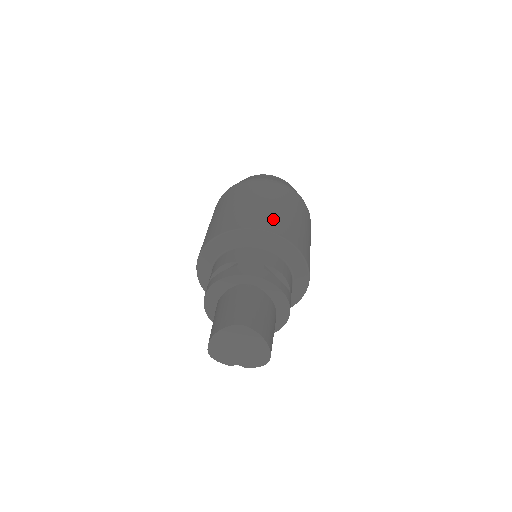
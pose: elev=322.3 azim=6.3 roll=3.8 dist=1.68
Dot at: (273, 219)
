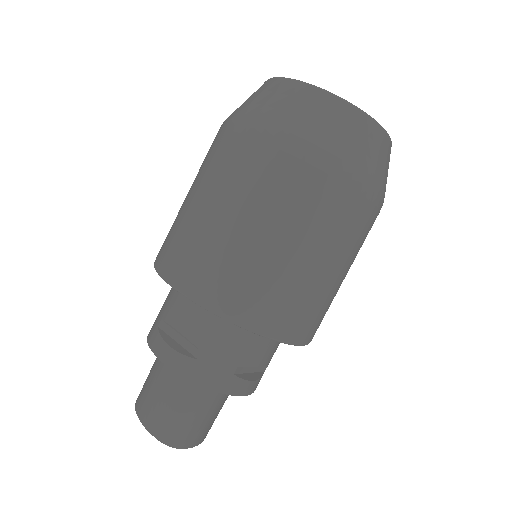
Dot at: (287, 302)
